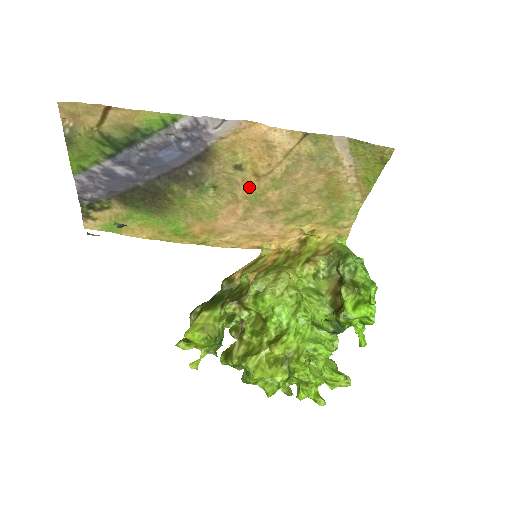
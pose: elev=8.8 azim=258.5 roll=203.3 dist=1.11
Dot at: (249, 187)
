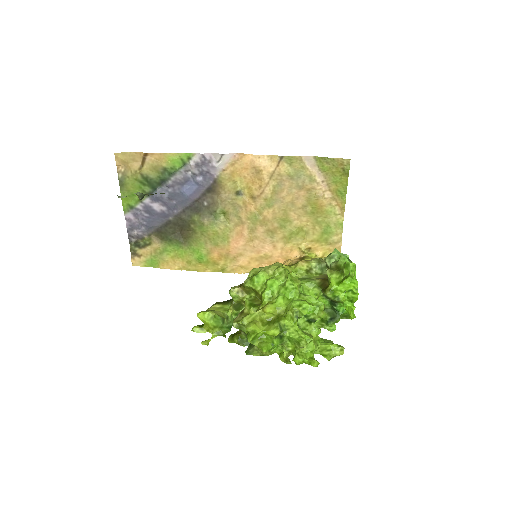
Dot at: (249, 209)
